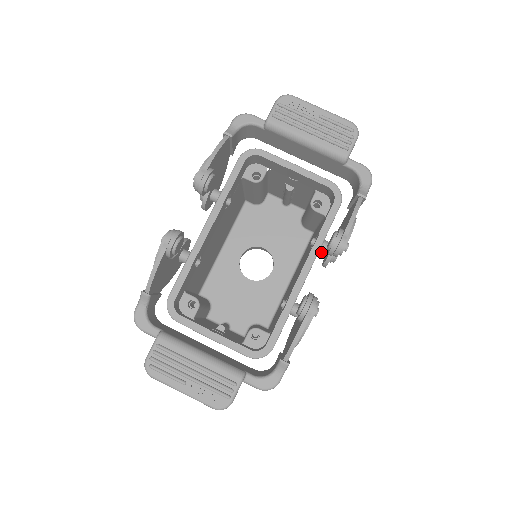
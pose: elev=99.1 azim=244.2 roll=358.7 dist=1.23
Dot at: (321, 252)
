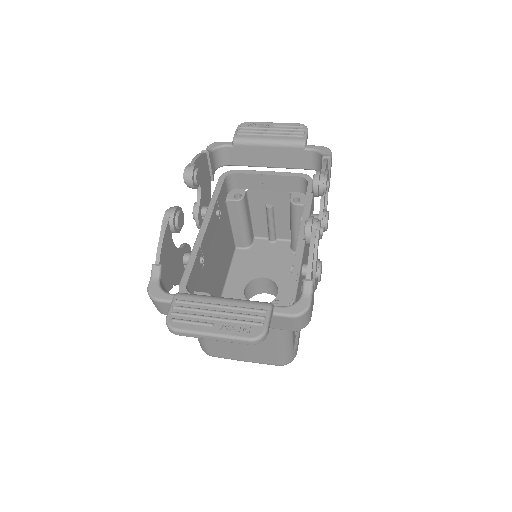
Dot at: occluded
